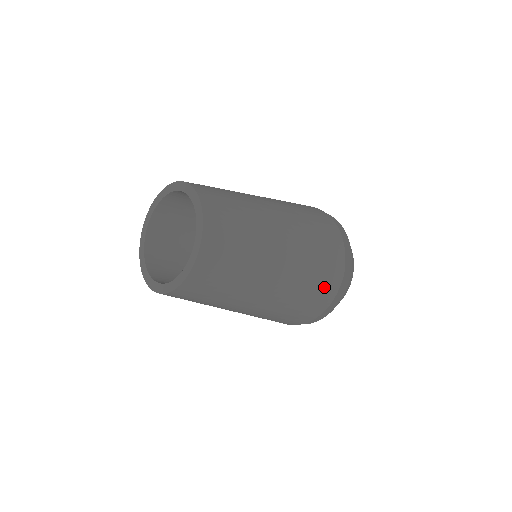
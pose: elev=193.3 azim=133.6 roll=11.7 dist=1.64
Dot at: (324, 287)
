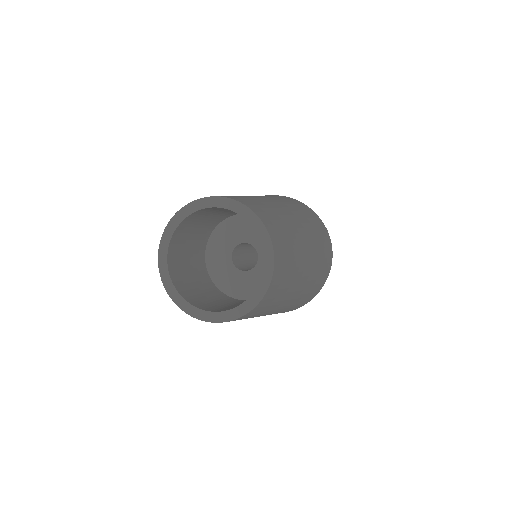
Dot at: (310, 296)
